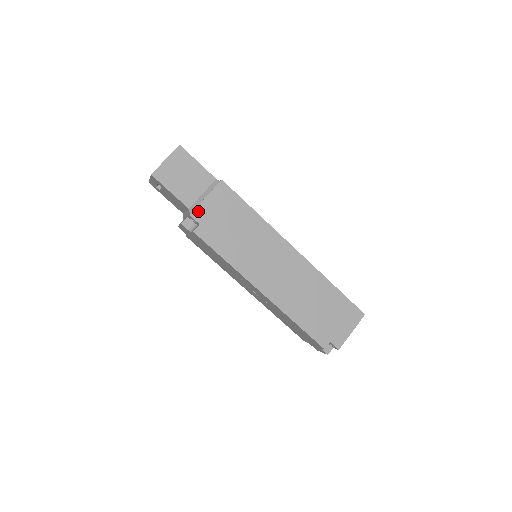
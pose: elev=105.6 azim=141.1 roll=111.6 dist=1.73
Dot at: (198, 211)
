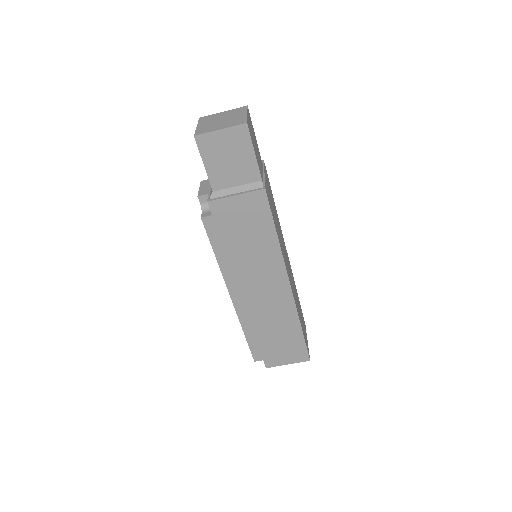
Dot at: (219, 203)
